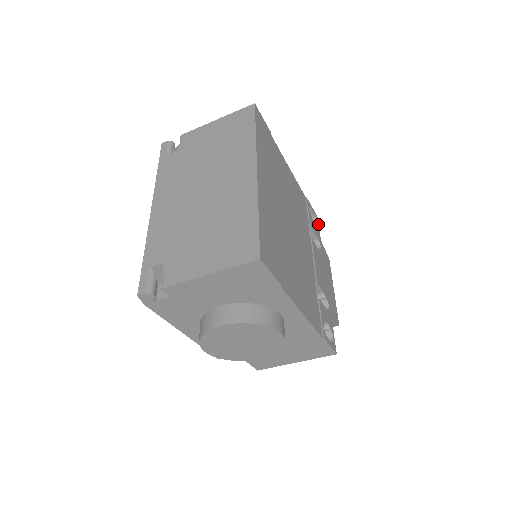
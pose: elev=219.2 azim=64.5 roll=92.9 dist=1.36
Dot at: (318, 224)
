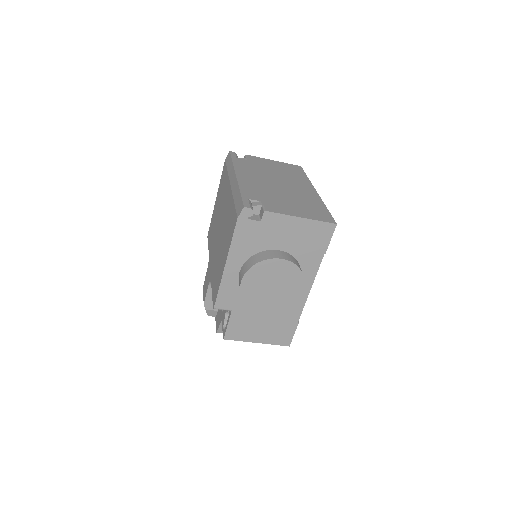
Dot at: occluded
